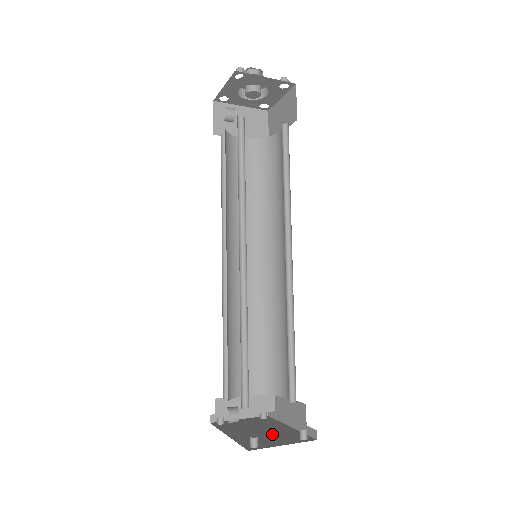
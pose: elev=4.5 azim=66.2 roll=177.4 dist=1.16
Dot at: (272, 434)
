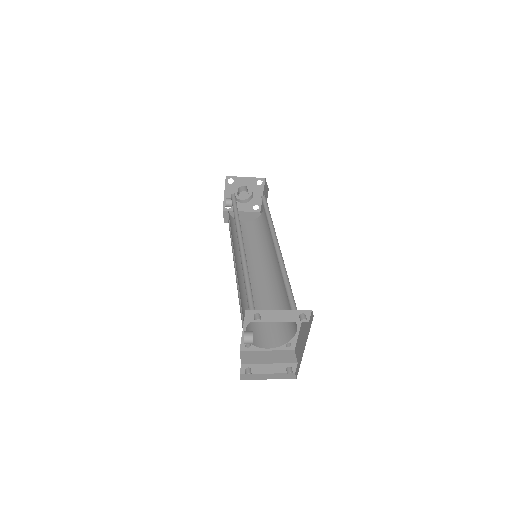
Dot at: occluded
